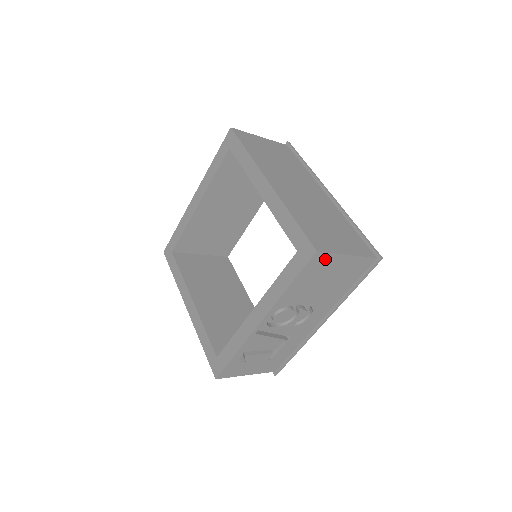
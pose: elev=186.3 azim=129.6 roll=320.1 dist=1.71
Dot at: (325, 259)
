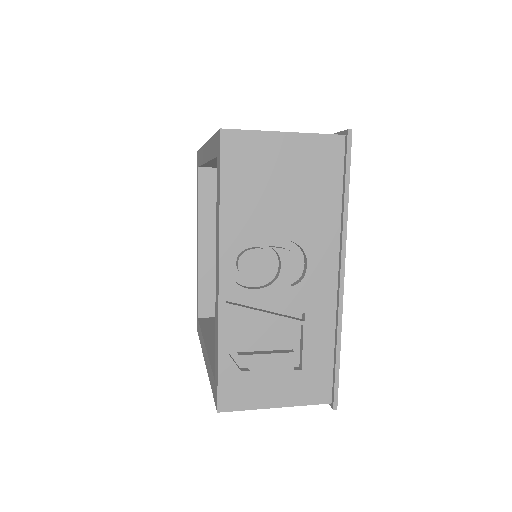
Dot at: (247, 143)
